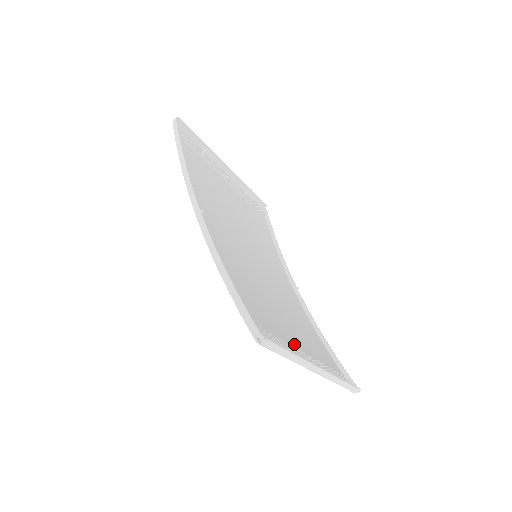
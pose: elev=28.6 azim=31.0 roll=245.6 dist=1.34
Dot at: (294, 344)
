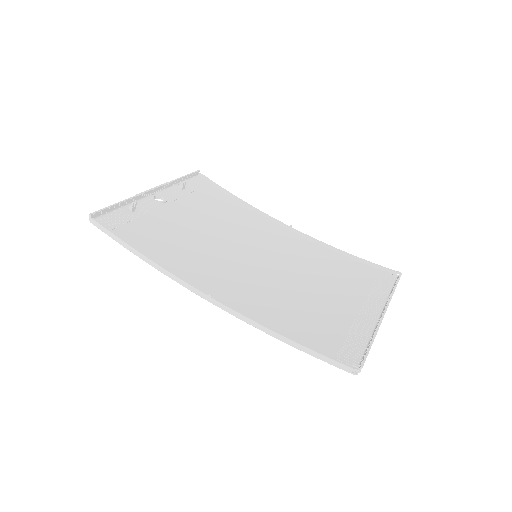
Dot at: (352, 313)
